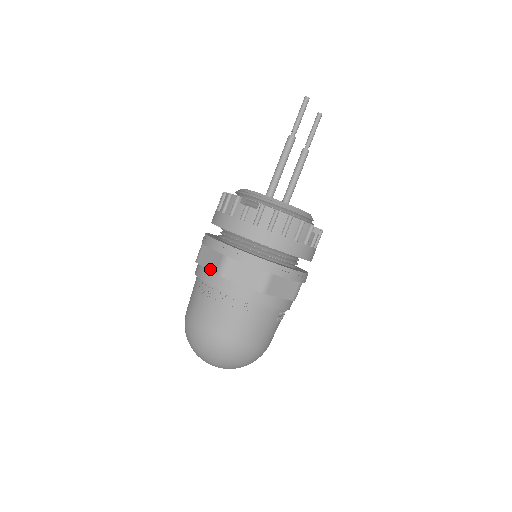
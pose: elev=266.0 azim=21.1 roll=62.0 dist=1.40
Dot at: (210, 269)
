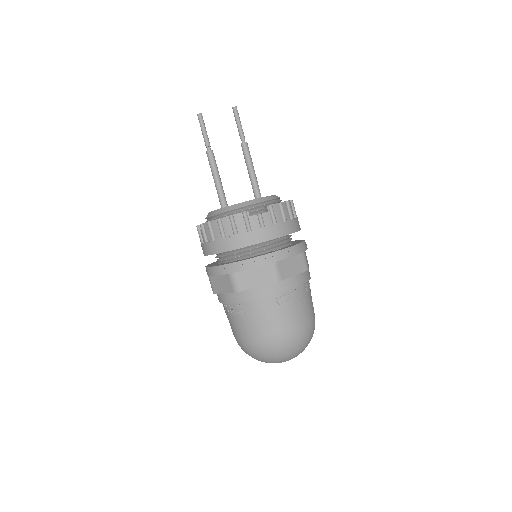
Dot at: occluded
